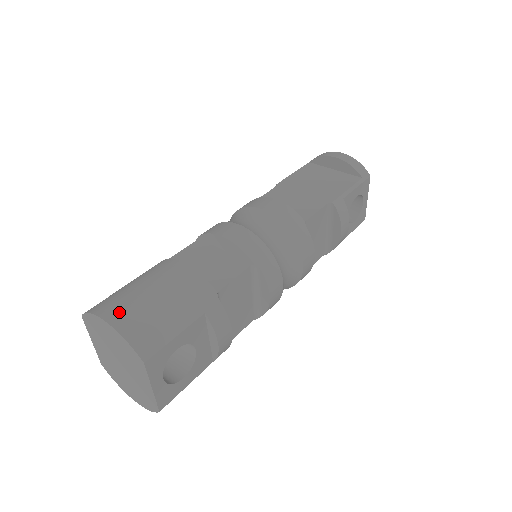
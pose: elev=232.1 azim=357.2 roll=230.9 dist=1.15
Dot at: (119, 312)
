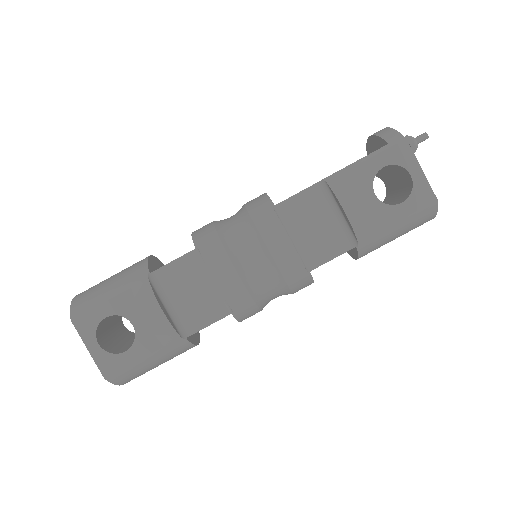
Dot at: occluded
